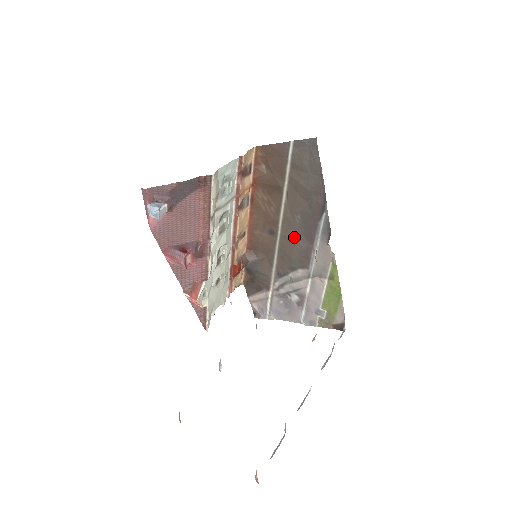
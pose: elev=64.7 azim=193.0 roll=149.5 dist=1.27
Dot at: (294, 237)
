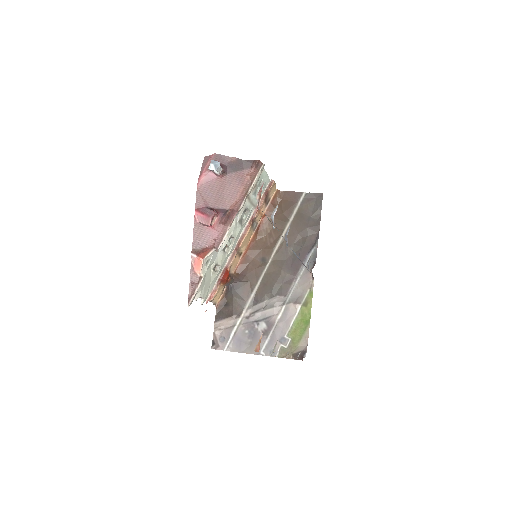
Dot at: (282, 266)
